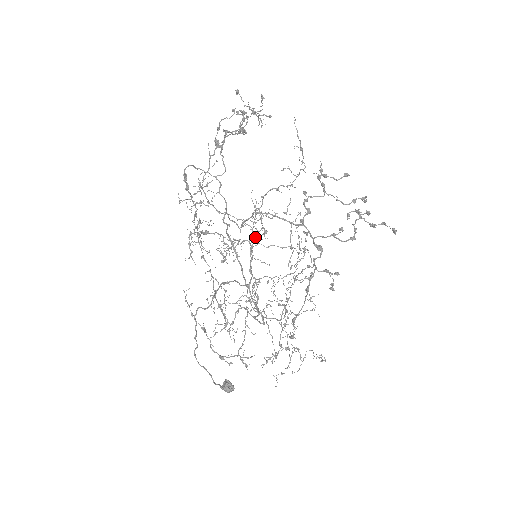
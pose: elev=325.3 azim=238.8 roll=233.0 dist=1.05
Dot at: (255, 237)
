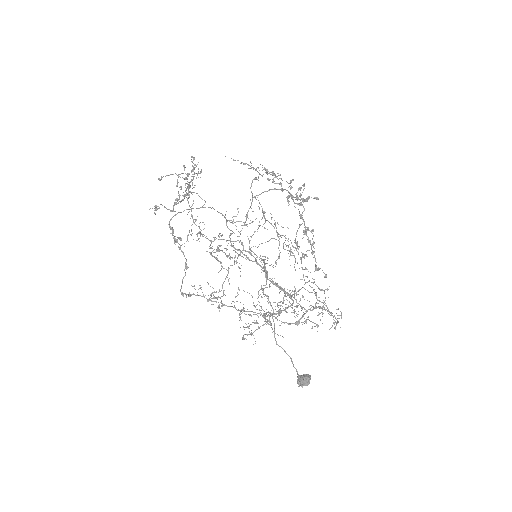
Dot at: (251, 236)
